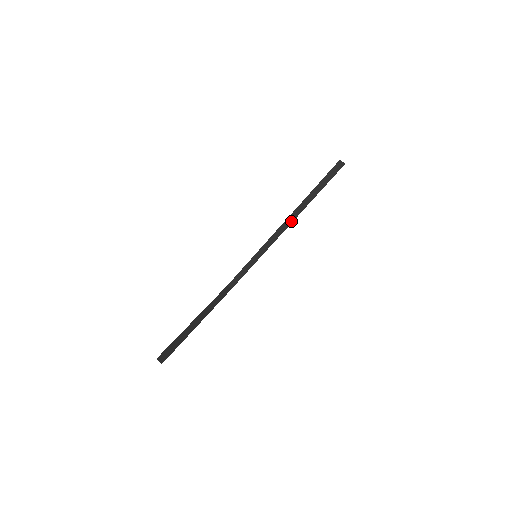
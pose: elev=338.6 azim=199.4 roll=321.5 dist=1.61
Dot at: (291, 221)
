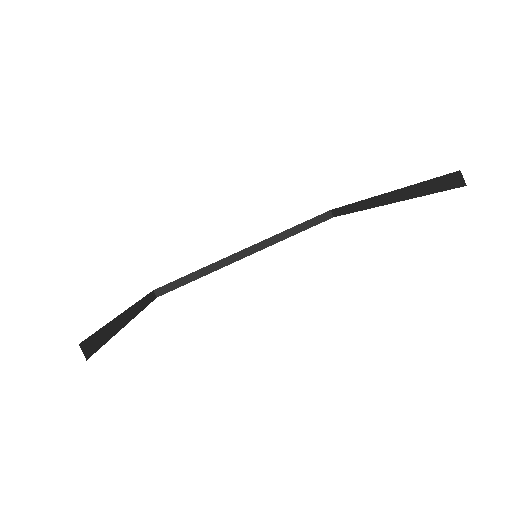
Dot at: (385, 202)
